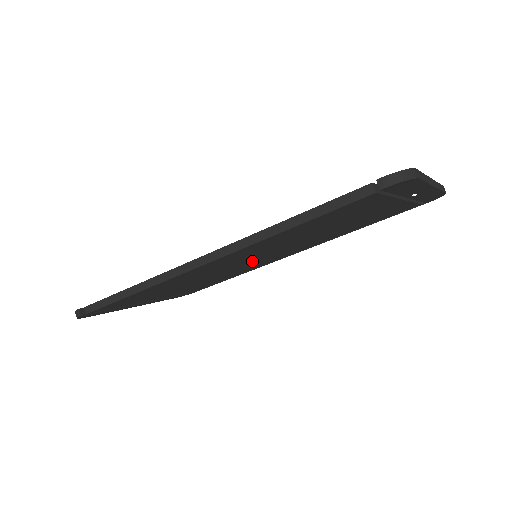
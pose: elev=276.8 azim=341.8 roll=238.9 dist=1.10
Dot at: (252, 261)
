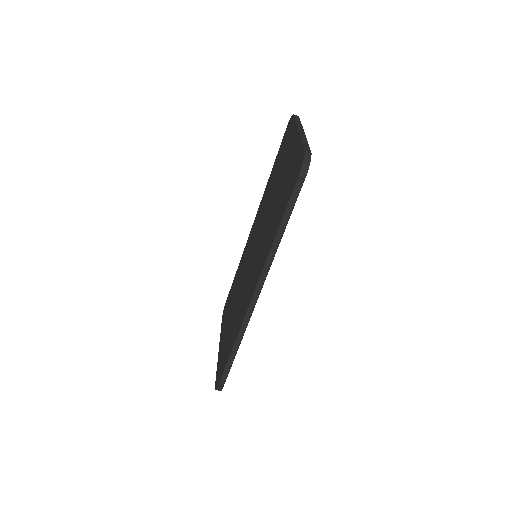
Dot at: occluded
